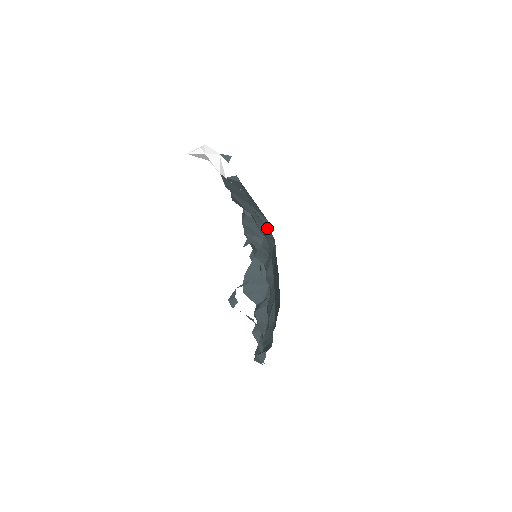
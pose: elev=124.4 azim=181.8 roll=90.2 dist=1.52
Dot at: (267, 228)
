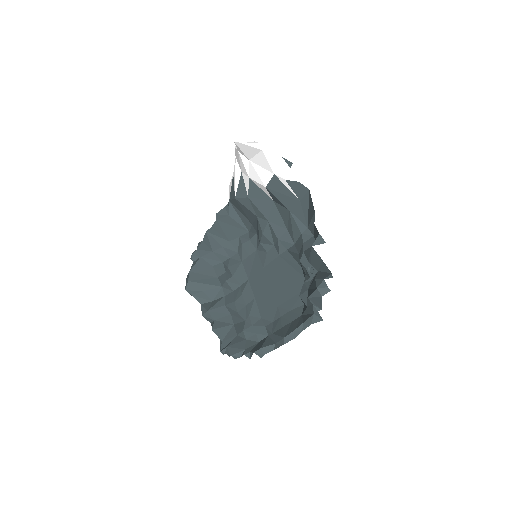
Dot at: (304, 234)
